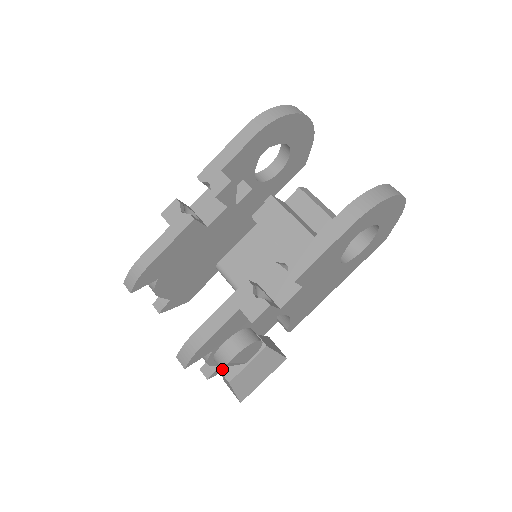
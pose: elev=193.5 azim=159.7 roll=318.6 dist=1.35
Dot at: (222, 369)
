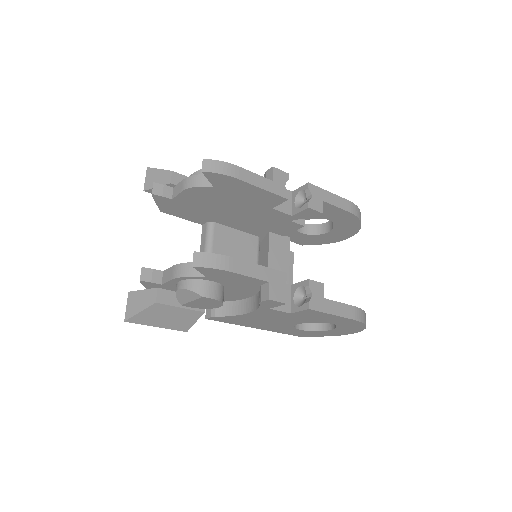
Dot at: (161, 288)
